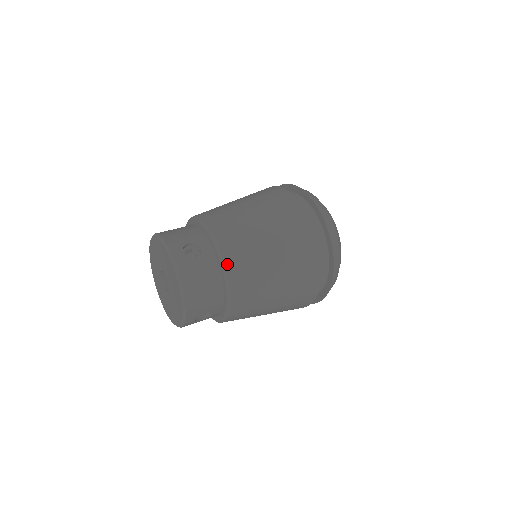
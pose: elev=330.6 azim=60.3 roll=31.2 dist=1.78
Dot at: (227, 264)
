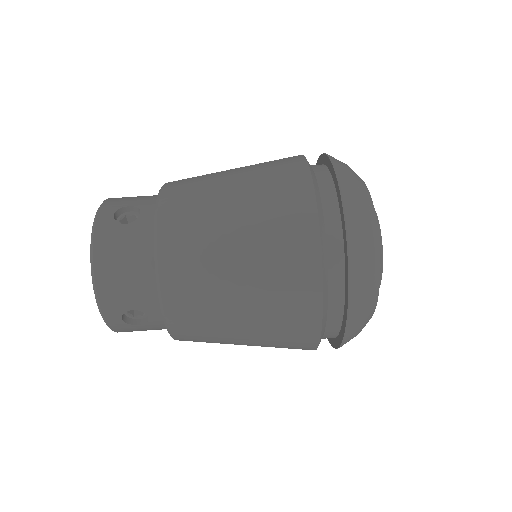
Dot at: (160, 235)
